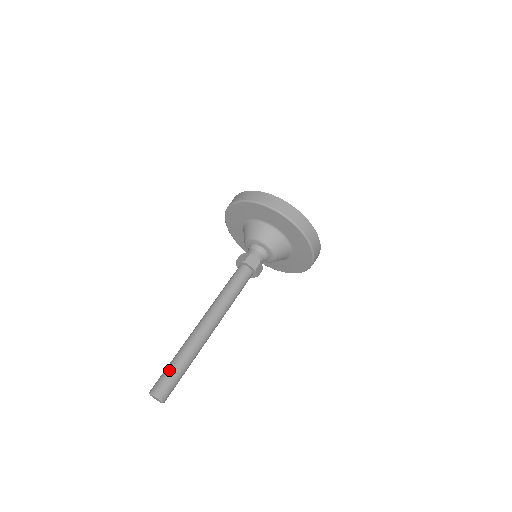
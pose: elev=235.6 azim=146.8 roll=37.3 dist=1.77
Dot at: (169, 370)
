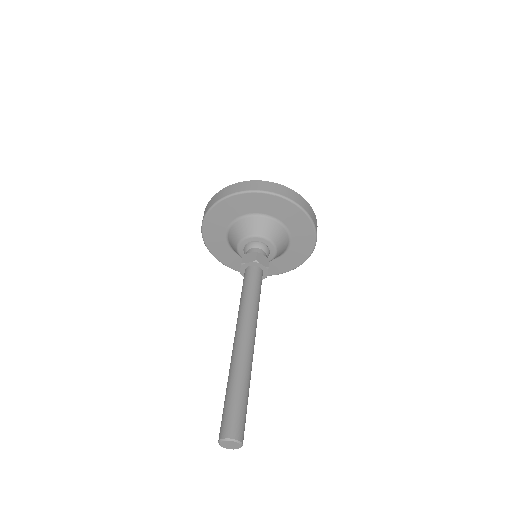
Dot at: (224, 405)
